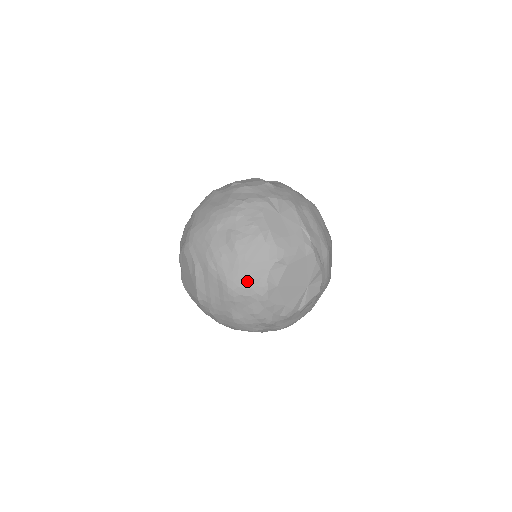
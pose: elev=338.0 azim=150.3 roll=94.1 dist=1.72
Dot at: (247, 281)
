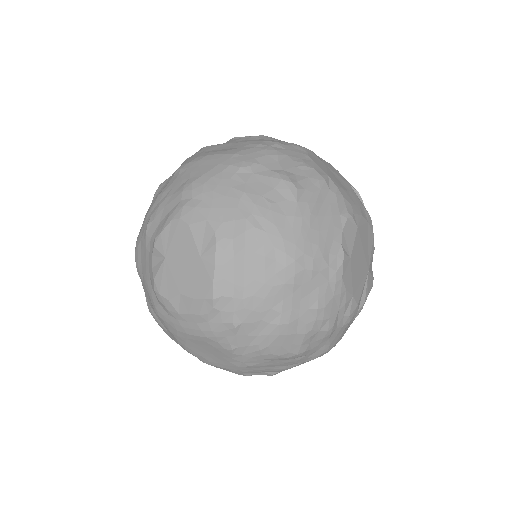
Dot at: (316, 244)
